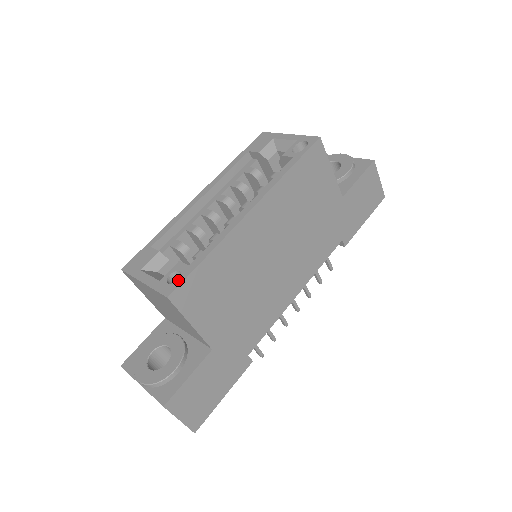
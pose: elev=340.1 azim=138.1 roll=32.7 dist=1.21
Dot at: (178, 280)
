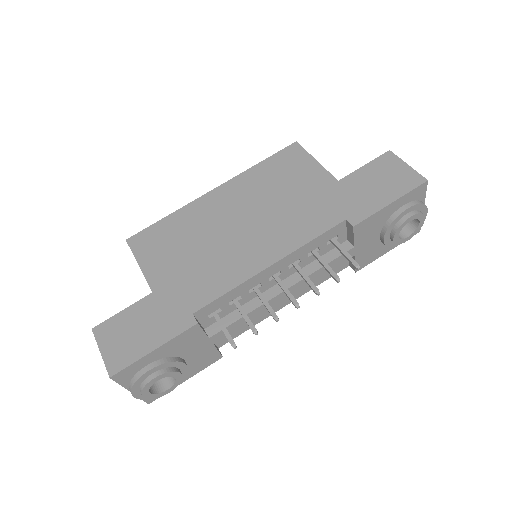
Dot at: occluded
